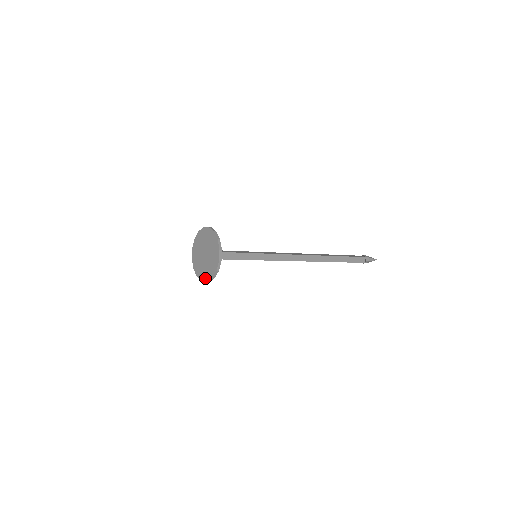
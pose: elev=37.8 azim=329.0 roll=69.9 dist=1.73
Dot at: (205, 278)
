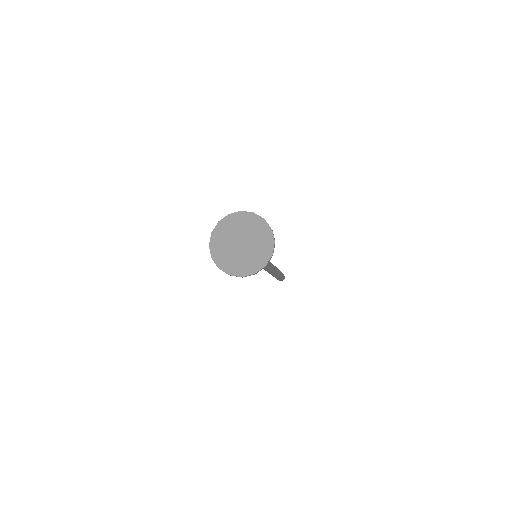
Dot at: (250, 270)
